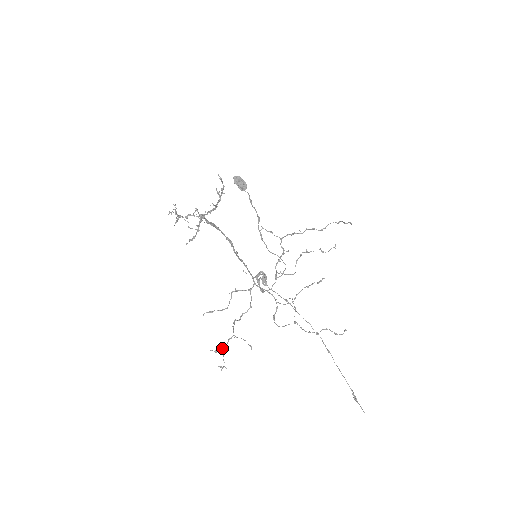
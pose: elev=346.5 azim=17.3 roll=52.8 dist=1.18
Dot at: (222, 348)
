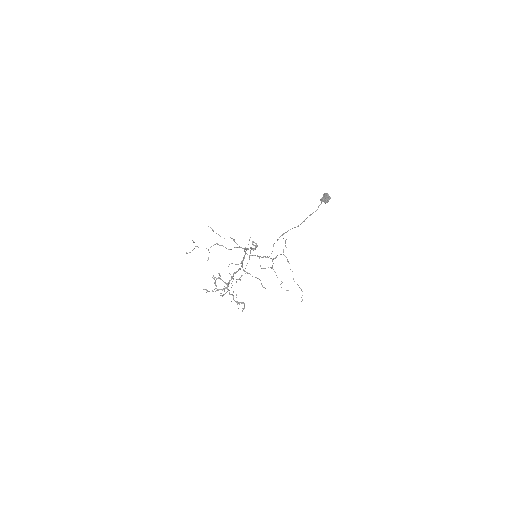
Dot at: occluded
